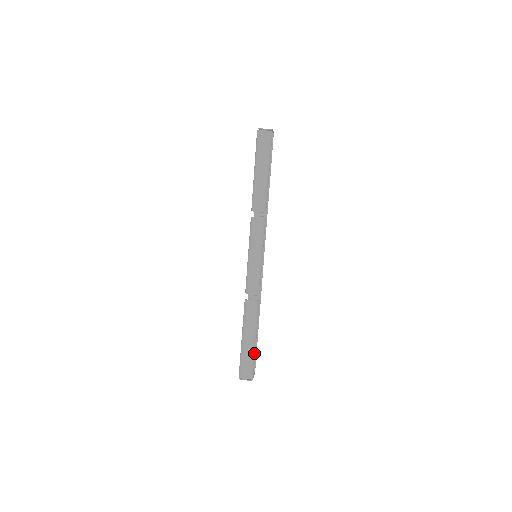
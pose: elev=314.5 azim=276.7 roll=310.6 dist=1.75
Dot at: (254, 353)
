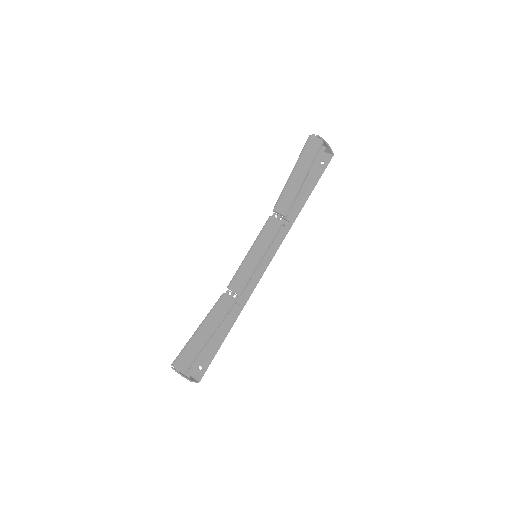
Dot at: (199, 348)
